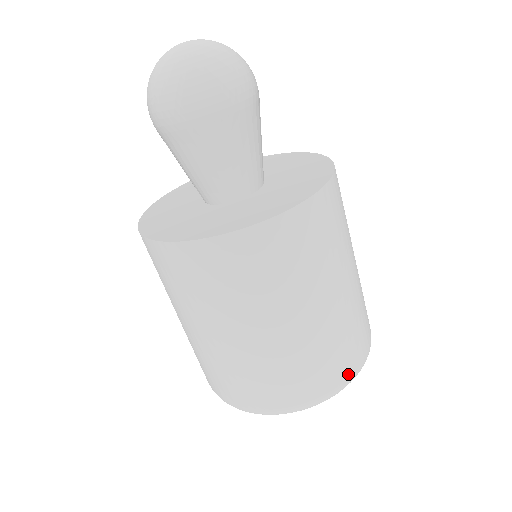
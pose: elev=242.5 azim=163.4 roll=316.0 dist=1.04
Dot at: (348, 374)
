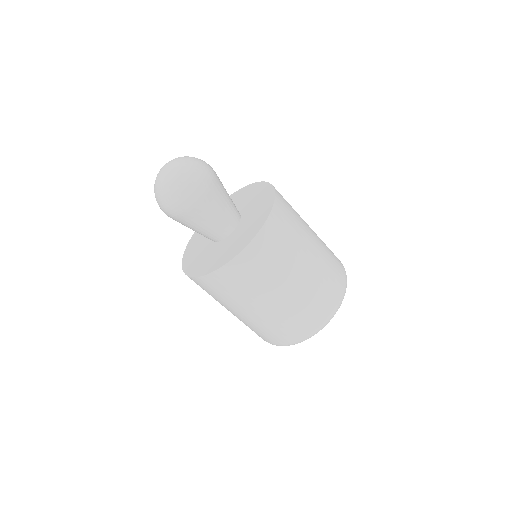
Dot at: (291, 340)
